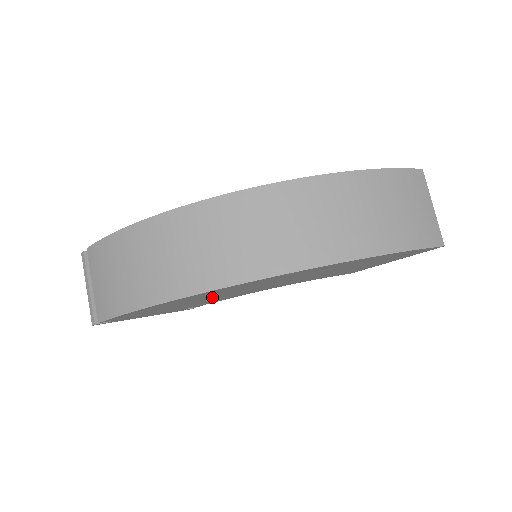
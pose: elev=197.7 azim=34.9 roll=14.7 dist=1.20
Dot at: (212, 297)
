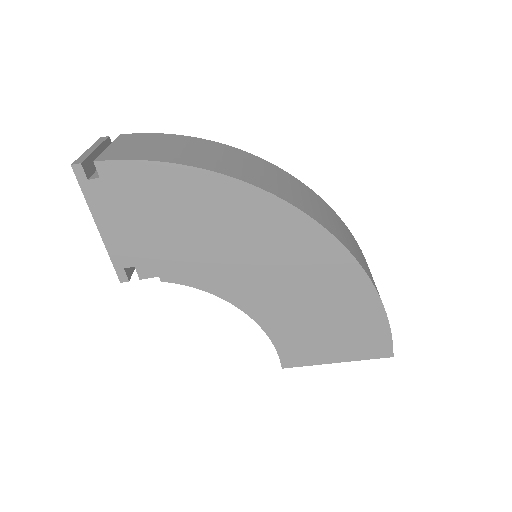
Dot at: (218, 237)
